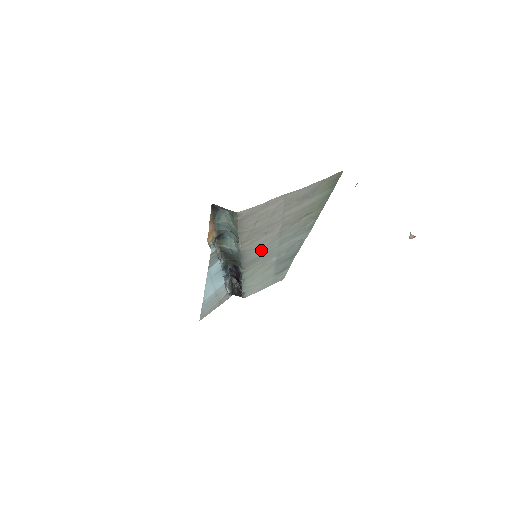
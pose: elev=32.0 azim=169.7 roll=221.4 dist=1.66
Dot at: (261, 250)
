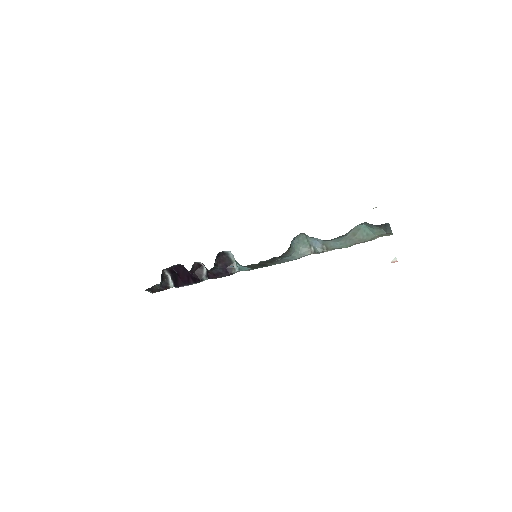
Dot at: occluded
